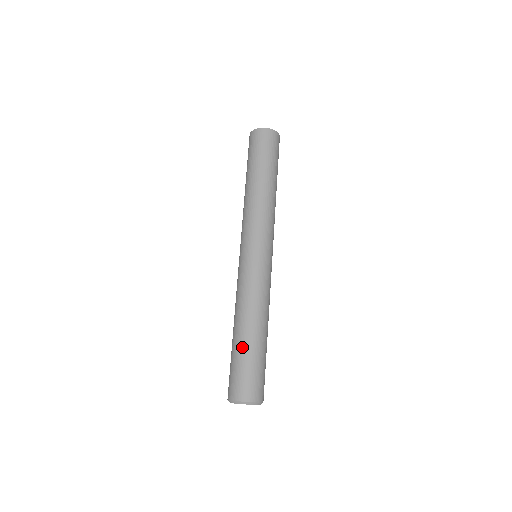
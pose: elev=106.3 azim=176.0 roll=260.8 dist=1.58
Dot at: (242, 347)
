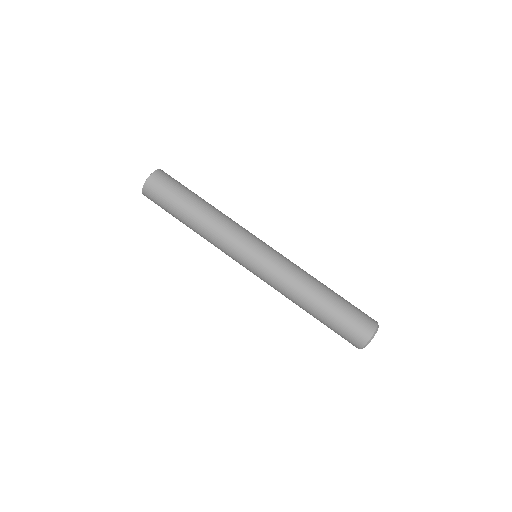
Dot at: (332, 308)
